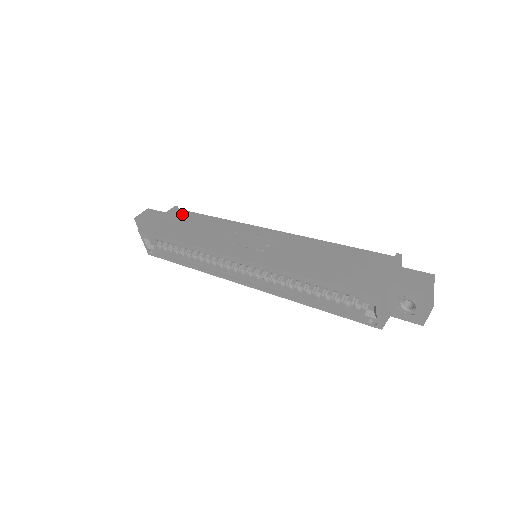
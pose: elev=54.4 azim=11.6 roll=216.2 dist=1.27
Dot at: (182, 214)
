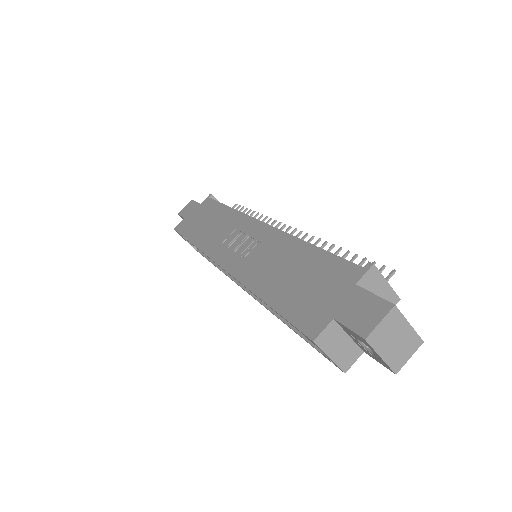
Dot at: (209, 205)
